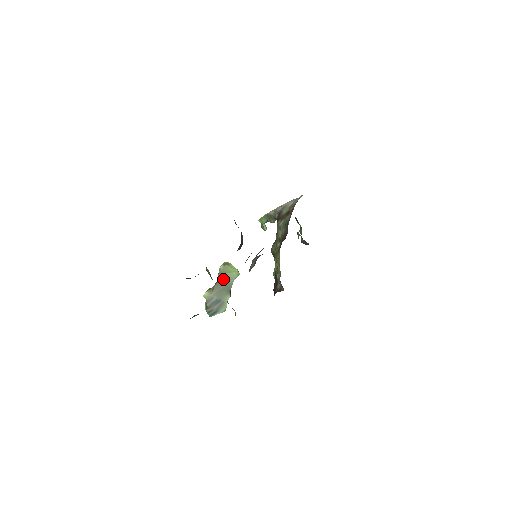
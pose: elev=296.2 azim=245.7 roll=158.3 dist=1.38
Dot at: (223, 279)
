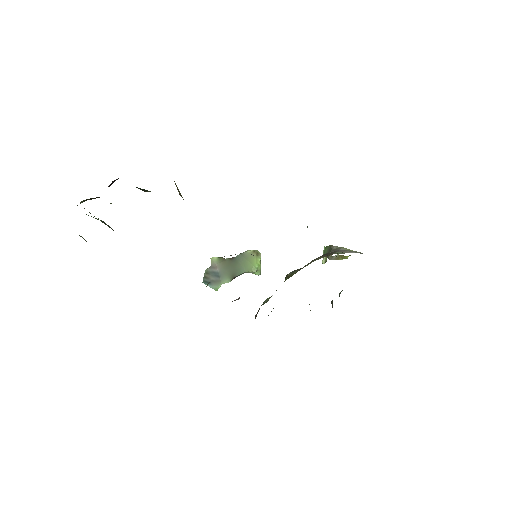
Dot at: (239, 261)
